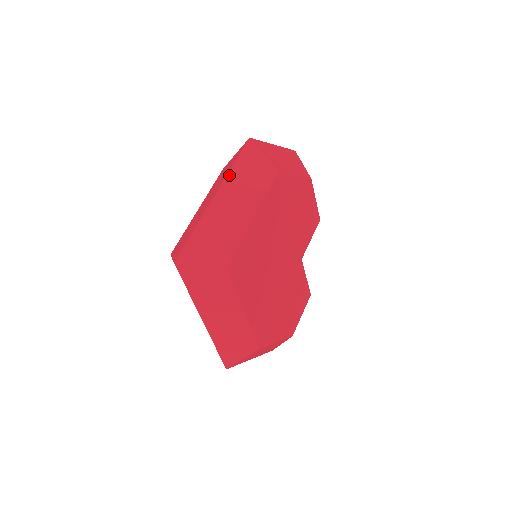
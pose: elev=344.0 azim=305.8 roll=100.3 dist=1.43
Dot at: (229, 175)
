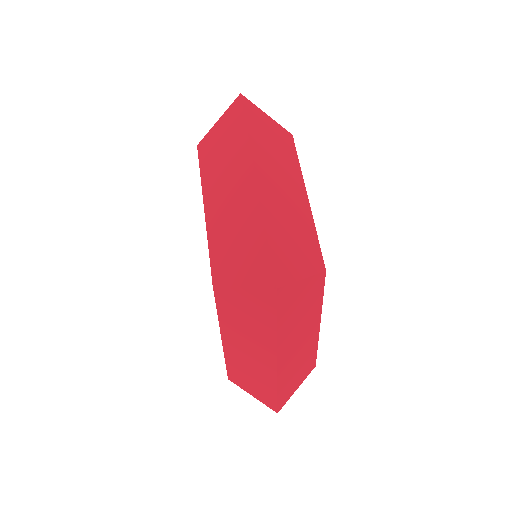
Dot at: (252, 147)
